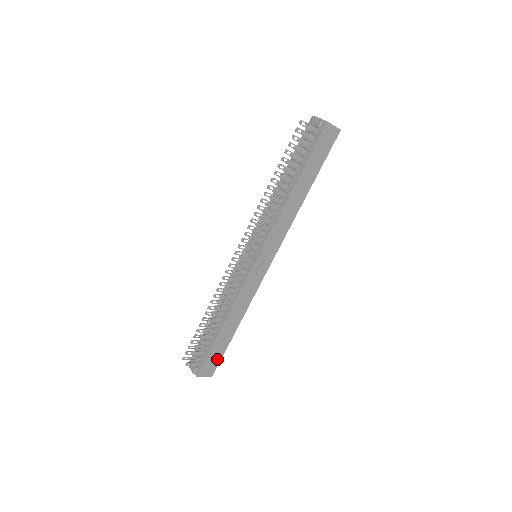
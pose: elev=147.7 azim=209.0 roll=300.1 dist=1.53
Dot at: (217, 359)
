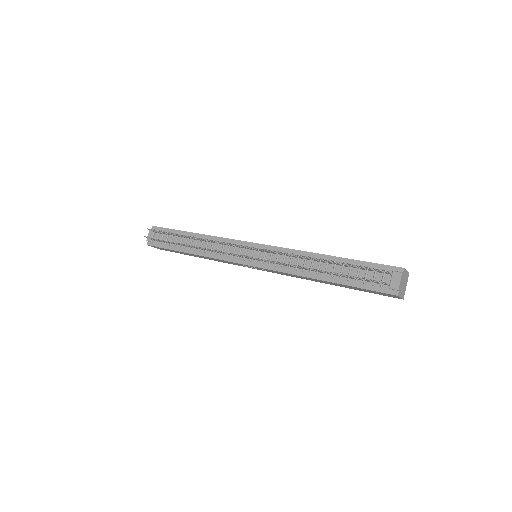
Dot at: (170, 251)
